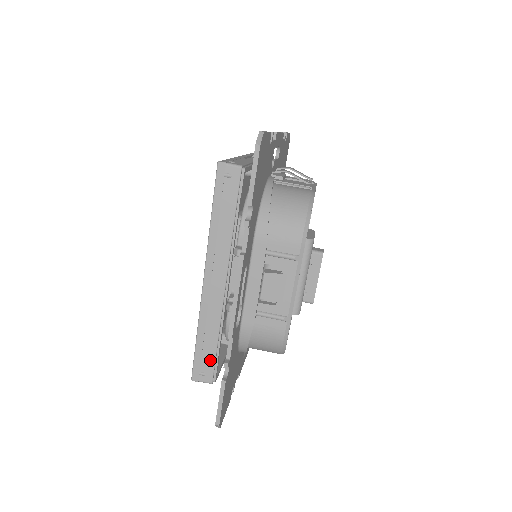
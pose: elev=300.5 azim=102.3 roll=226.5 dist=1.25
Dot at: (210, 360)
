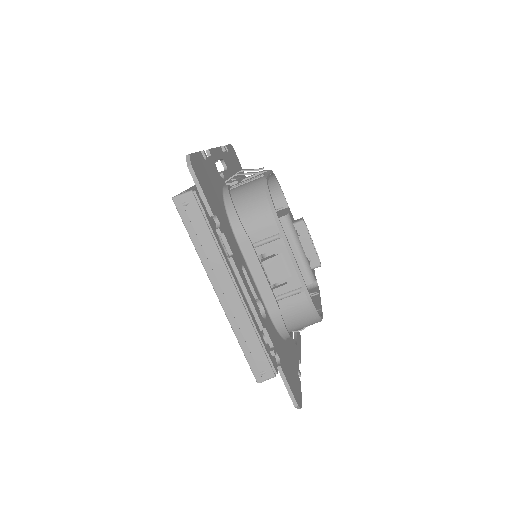
Dot at: (262, 358)
